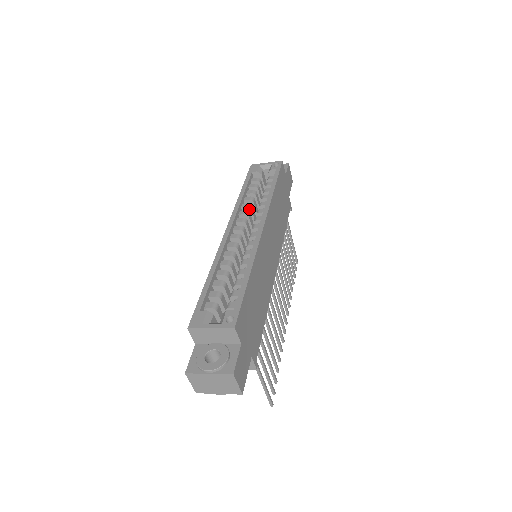
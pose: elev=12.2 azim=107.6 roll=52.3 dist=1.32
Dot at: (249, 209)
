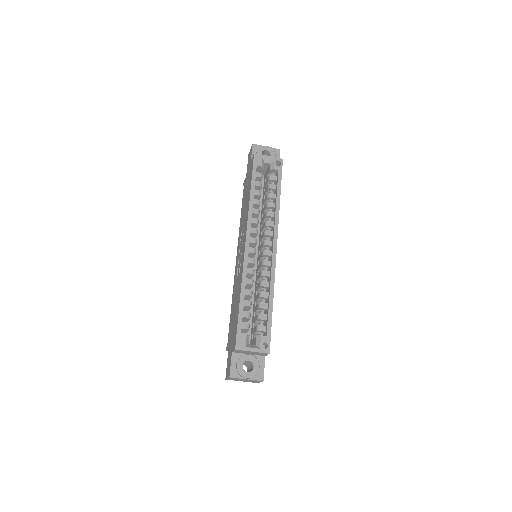
Dot at: (257, 215)
